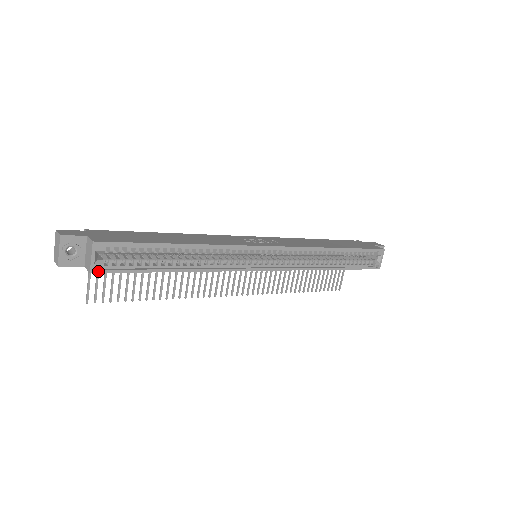
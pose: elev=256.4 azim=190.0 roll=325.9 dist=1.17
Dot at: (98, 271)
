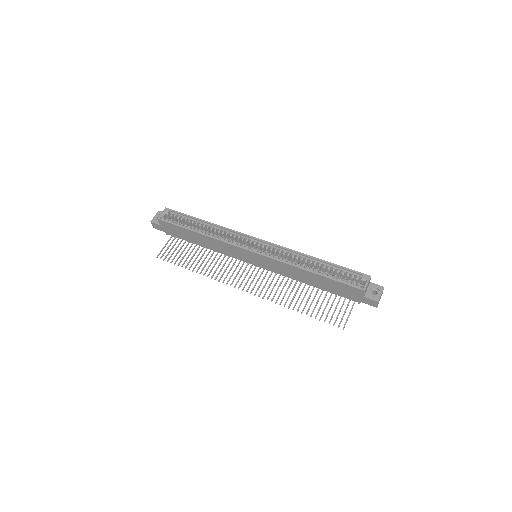
Dot at: (161, 219)
